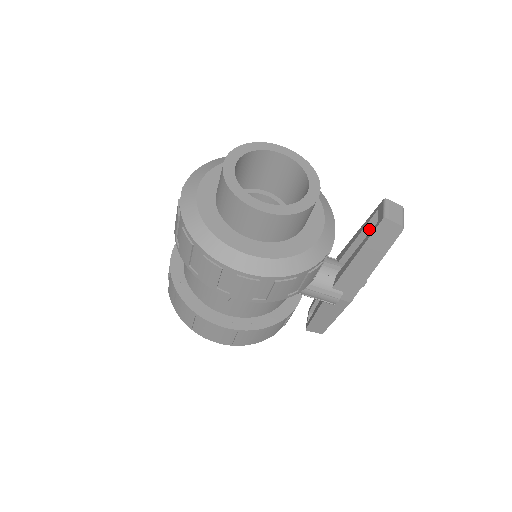
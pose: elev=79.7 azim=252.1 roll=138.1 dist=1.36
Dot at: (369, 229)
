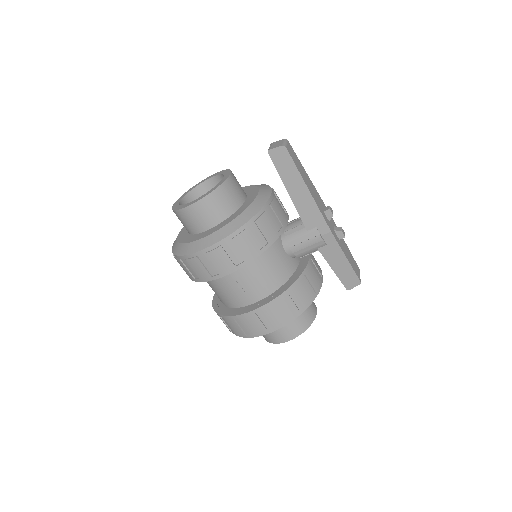
Dot at: occluded
